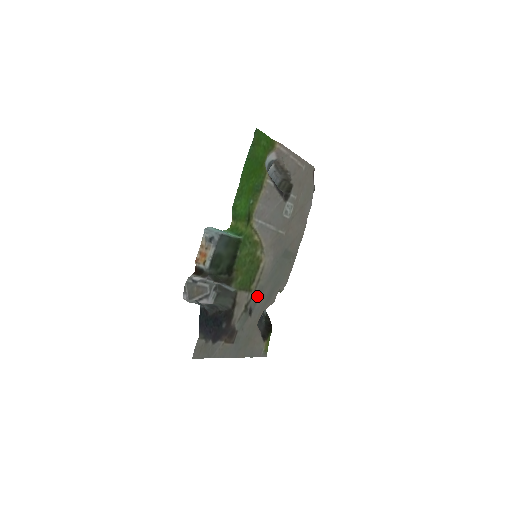
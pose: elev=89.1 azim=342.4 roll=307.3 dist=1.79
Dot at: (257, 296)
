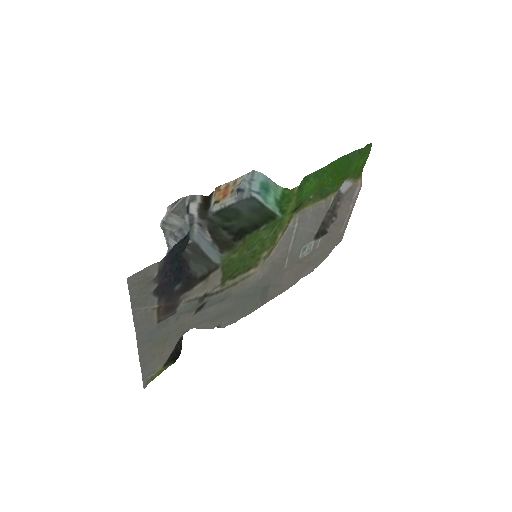
Dot at: (219, 298)
